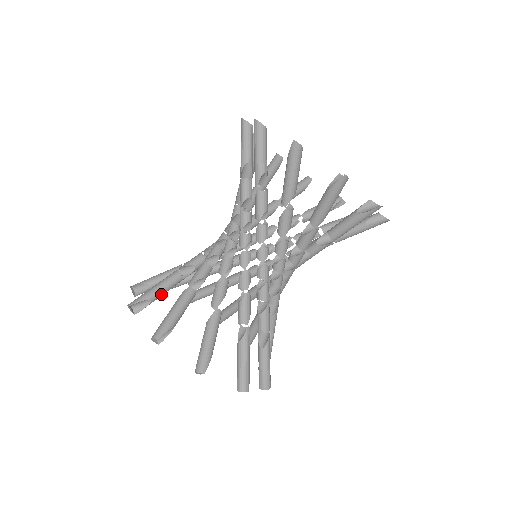
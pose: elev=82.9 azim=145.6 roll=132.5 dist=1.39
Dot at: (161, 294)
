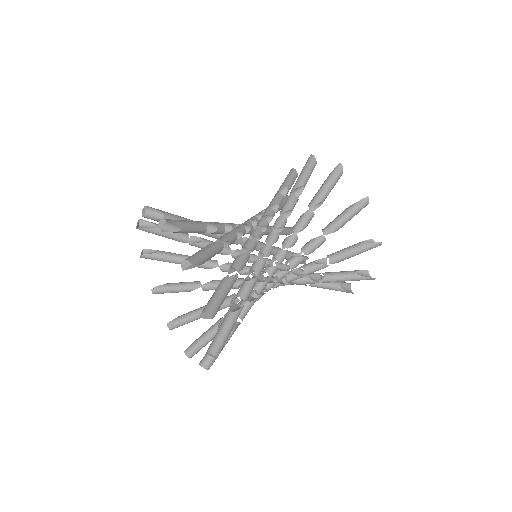
Dot at: occluded
